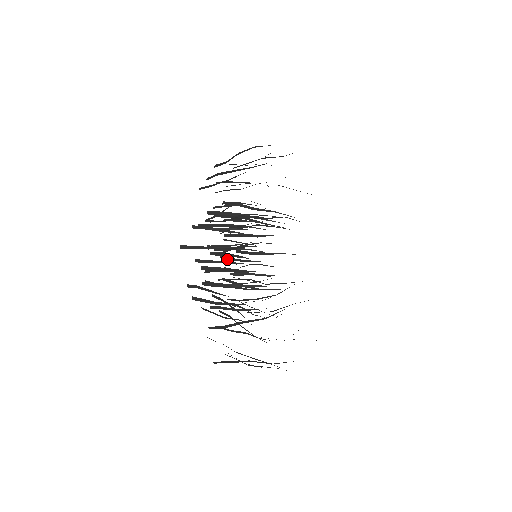
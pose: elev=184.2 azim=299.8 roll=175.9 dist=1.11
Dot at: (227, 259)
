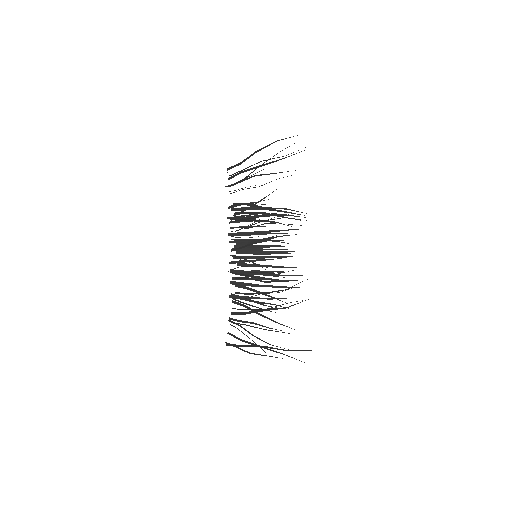
Dot at: (236, 256)
